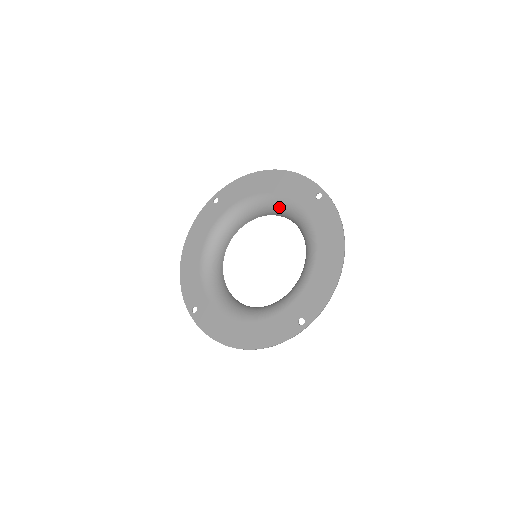
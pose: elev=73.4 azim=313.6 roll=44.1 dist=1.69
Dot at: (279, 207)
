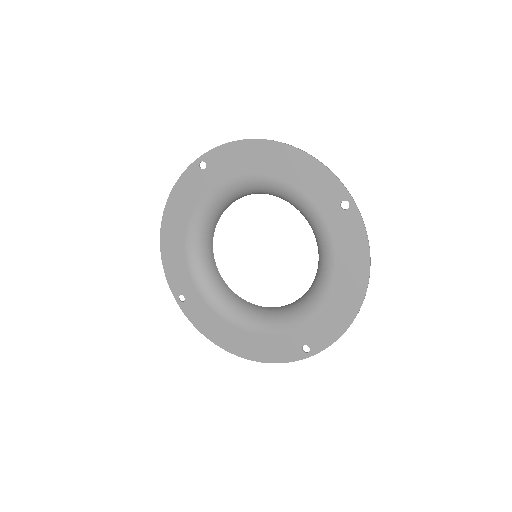
Dot at: (289, 199)
